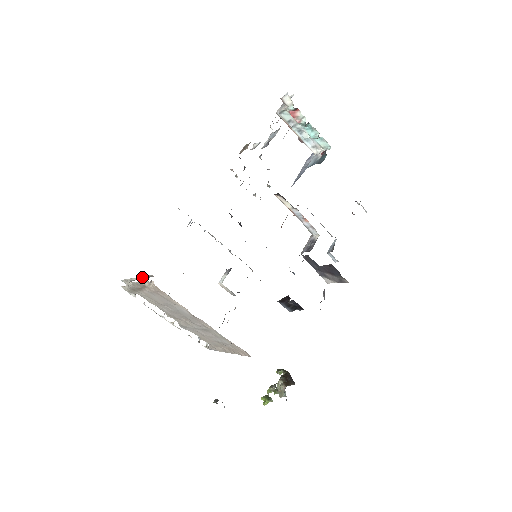
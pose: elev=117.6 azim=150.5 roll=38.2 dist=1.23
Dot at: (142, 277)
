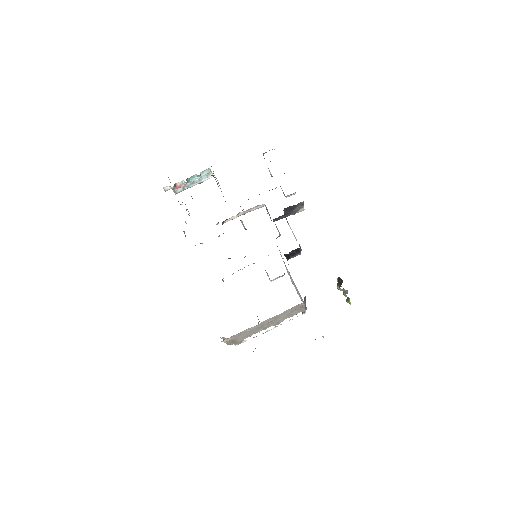
Dot at: occluded
